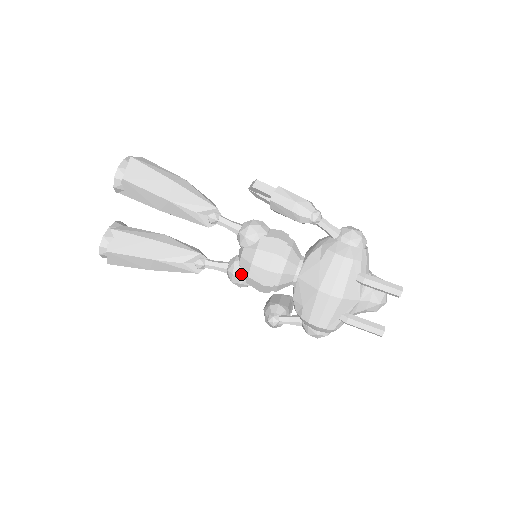
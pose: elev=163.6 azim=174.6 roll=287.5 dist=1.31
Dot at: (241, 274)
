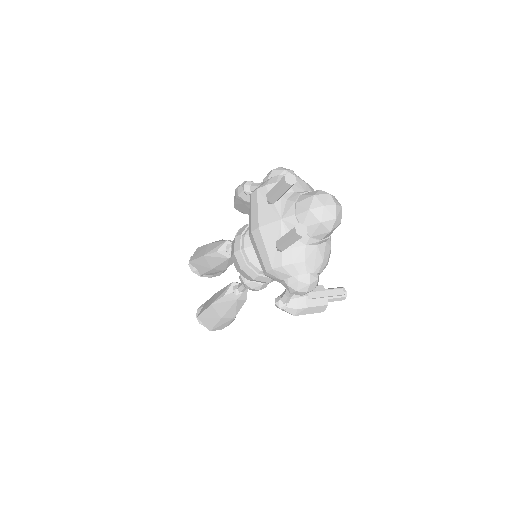
Dot at: (240, 274)
